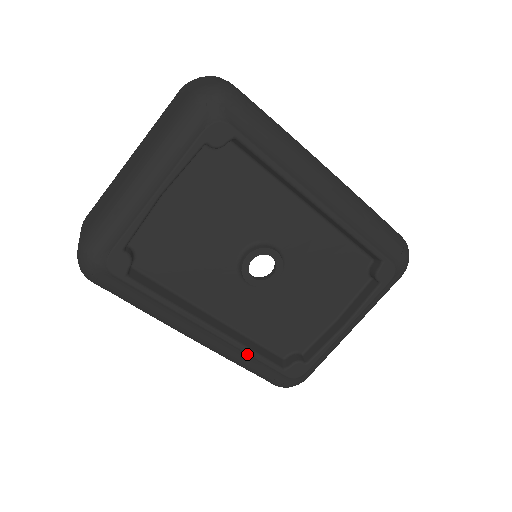
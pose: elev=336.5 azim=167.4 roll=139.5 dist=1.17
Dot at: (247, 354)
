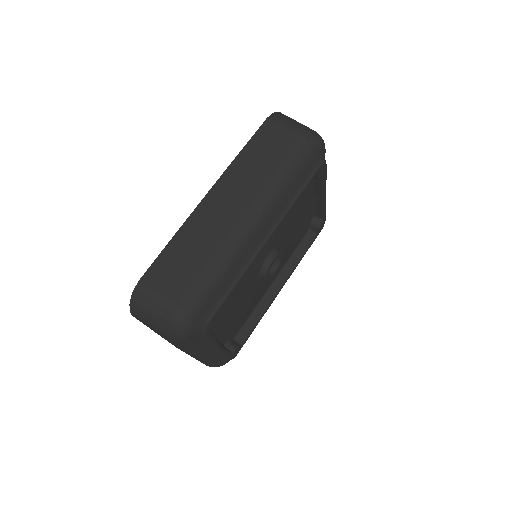
Dot at: (299, 261)
